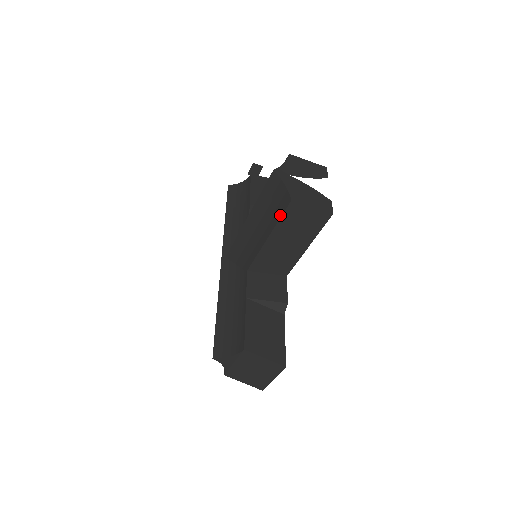
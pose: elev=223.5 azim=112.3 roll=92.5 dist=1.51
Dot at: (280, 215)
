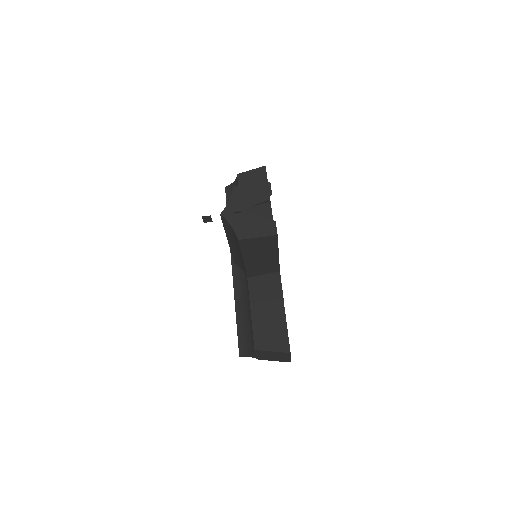
Dot at: (239, 247)
